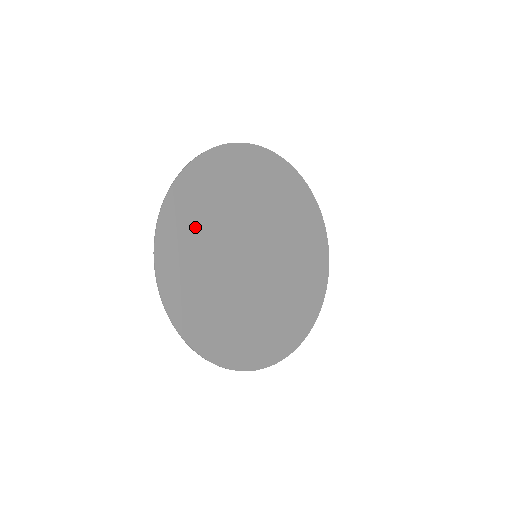
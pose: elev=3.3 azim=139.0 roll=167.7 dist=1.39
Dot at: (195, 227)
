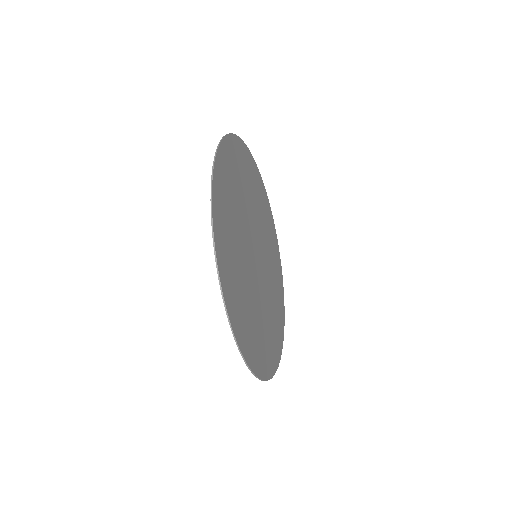
Dot at: (229, 204)
